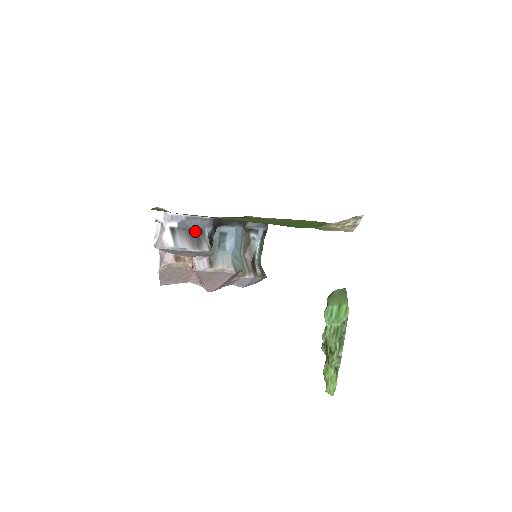
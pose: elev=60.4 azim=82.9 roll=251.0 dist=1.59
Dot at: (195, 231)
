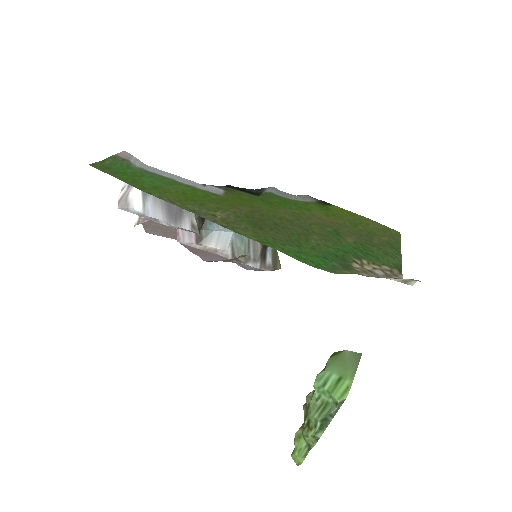
Dot at: occluded
